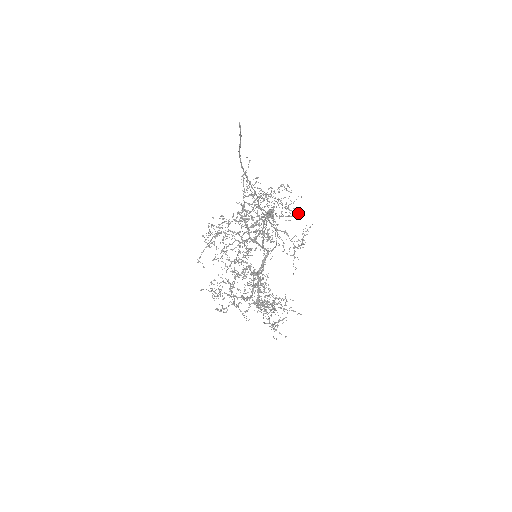
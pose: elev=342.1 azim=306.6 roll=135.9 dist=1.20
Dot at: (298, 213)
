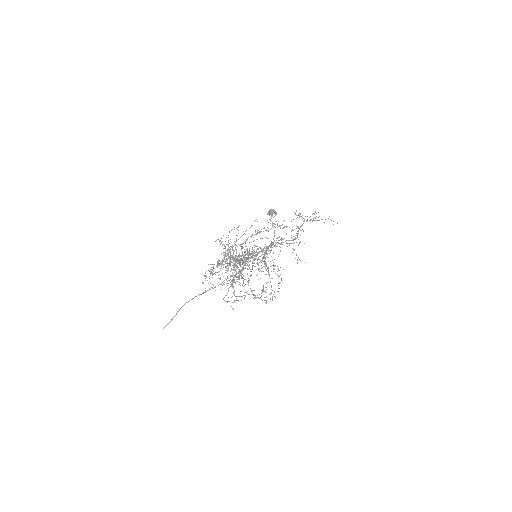
Dot at: occluded
